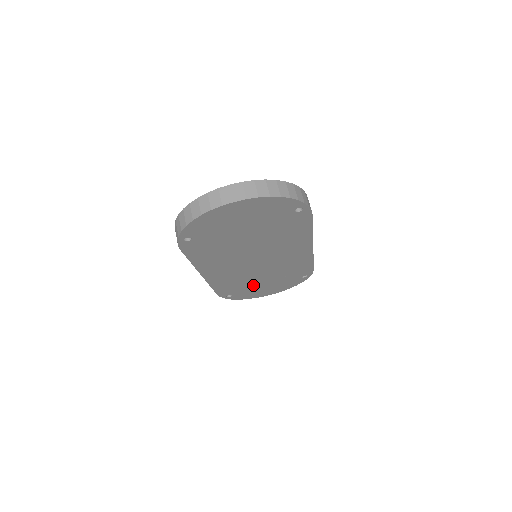
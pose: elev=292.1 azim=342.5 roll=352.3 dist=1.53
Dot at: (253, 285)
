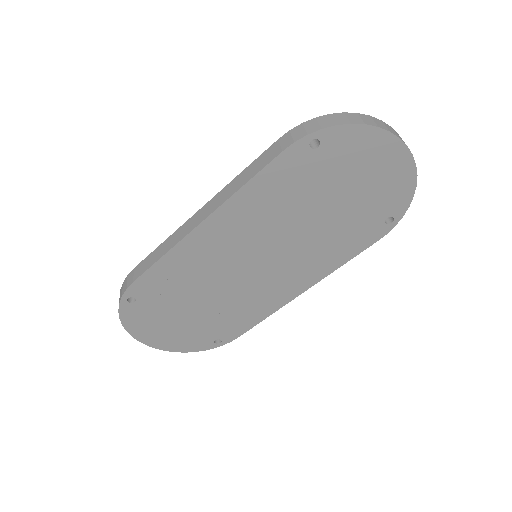
Dot at: (178, 304)
